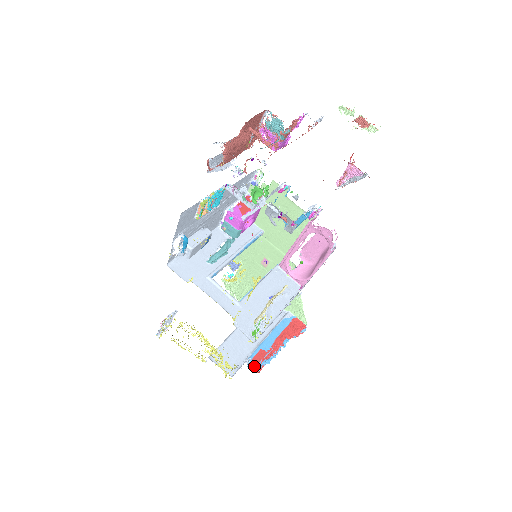
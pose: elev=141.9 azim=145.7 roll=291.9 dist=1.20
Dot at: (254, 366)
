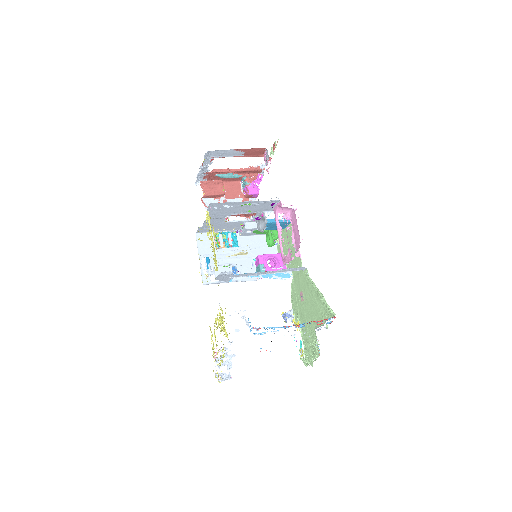
Dot at: (256, 329)
